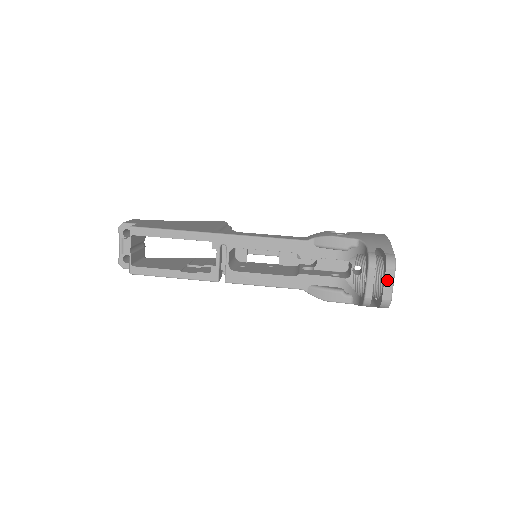
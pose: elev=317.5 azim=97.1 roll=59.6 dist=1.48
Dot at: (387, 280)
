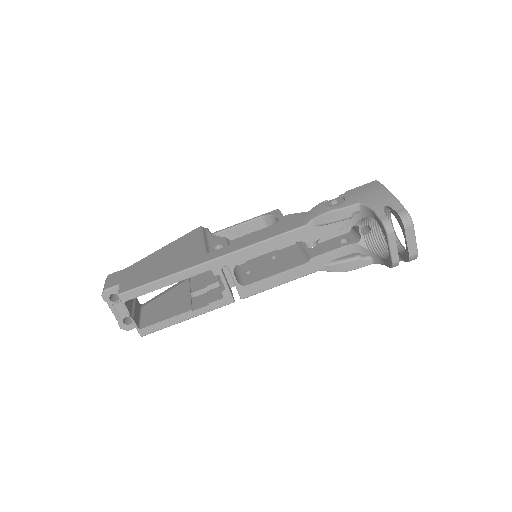
Dot at: (409, 238)
